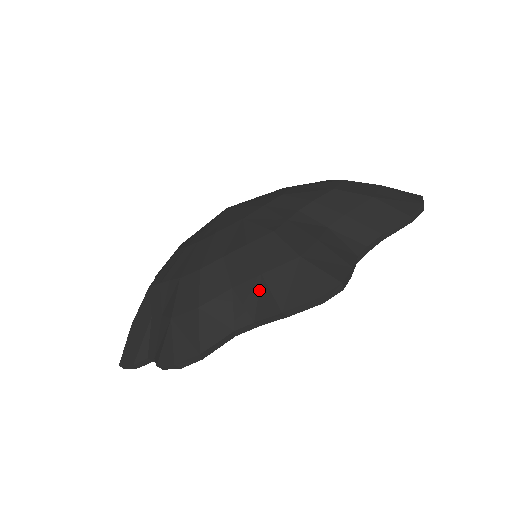
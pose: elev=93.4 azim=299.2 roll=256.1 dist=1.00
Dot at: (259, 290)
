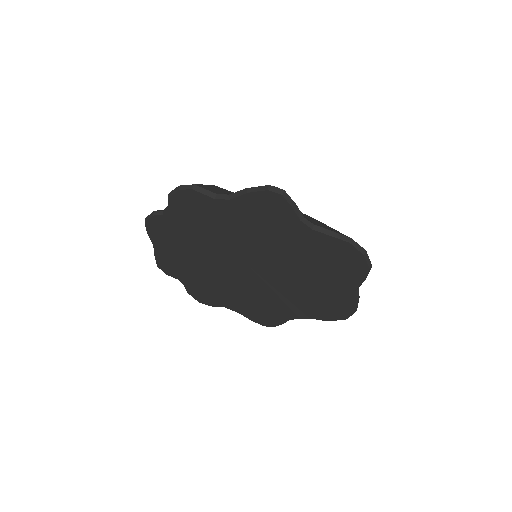
Dot at: occluded
